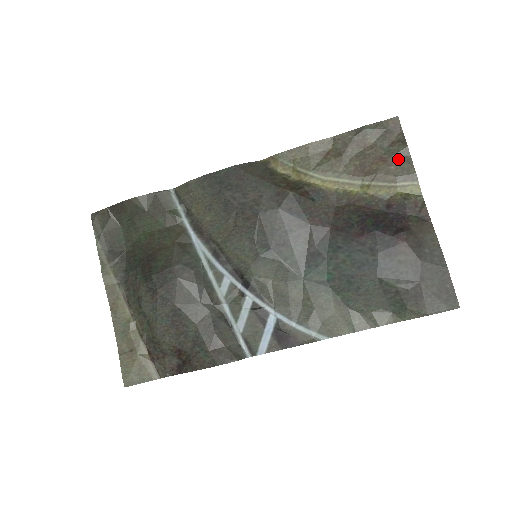
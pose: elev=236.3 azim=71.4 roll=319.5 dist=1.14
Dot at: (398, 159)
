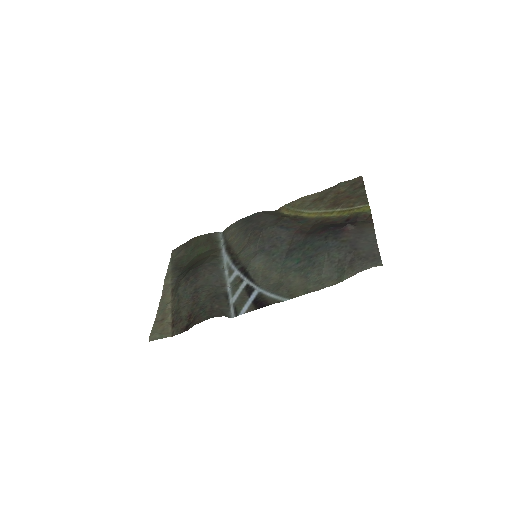
Dot at: (358, 195)
